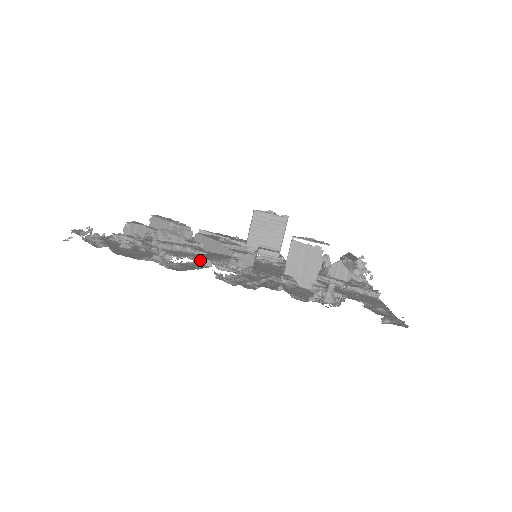
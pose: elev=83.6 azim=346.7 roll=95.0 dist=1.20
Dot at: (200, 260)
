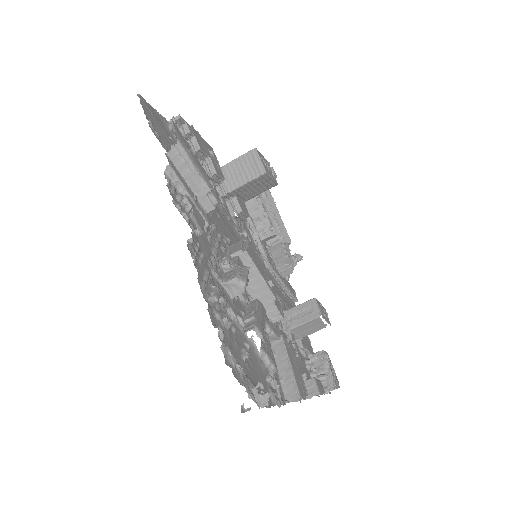
Dot at: occluded
